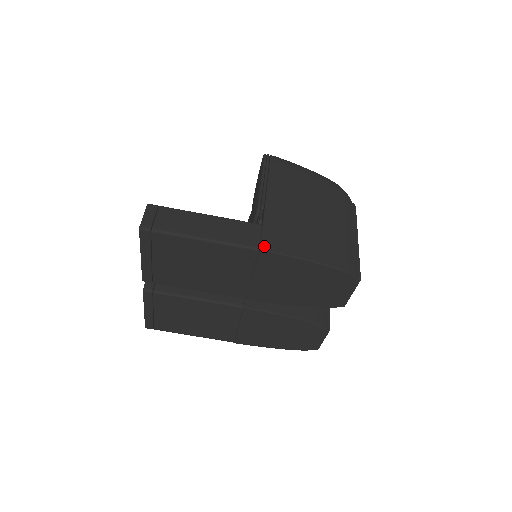
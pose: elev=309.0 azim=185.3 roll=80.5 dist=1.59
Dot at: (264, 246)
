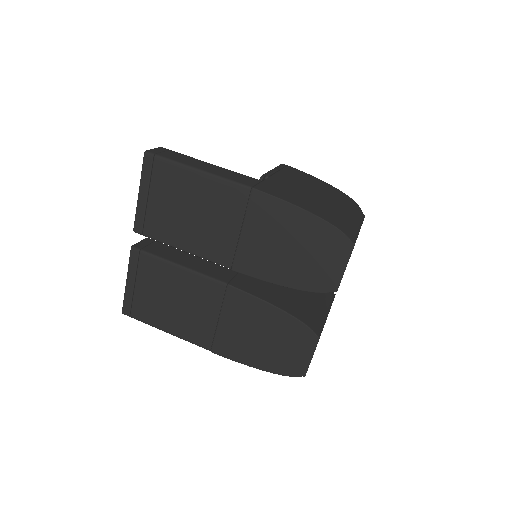
Dot at: (257, 187)
